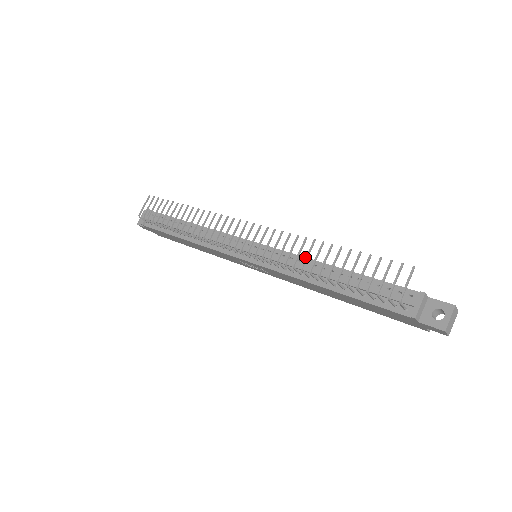
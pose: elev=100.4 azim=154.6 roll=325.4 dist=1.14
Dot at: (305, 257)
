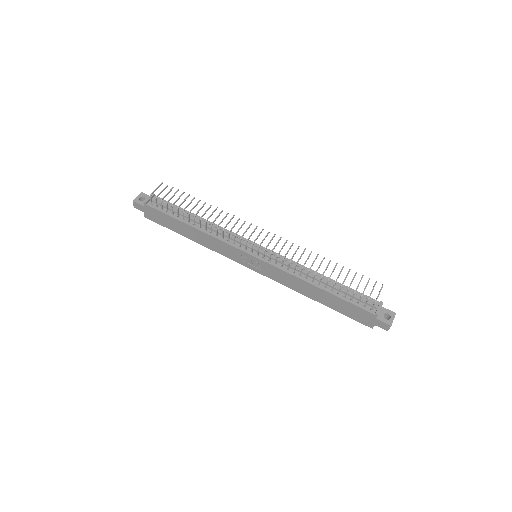
Dot at: (302, 265)
